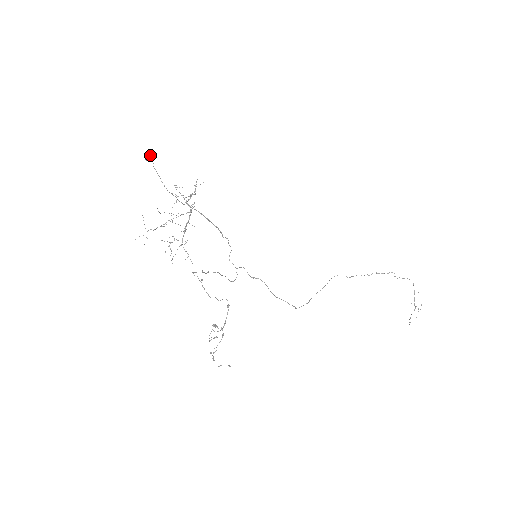
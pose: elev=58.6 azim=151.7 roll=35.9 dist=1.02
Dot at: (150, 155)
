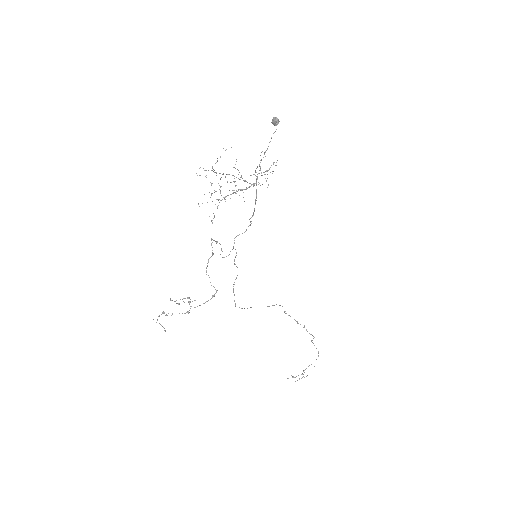
Dot at: occluded
